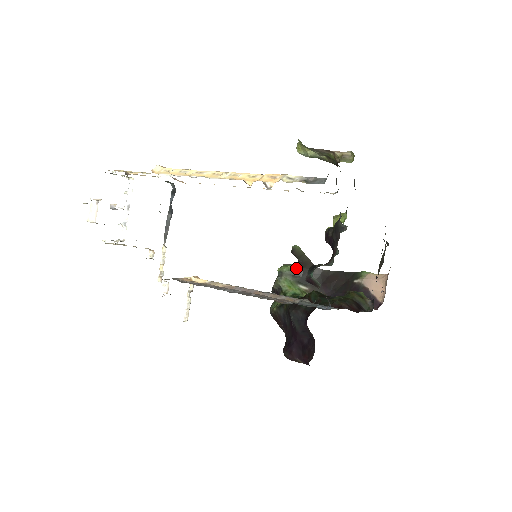
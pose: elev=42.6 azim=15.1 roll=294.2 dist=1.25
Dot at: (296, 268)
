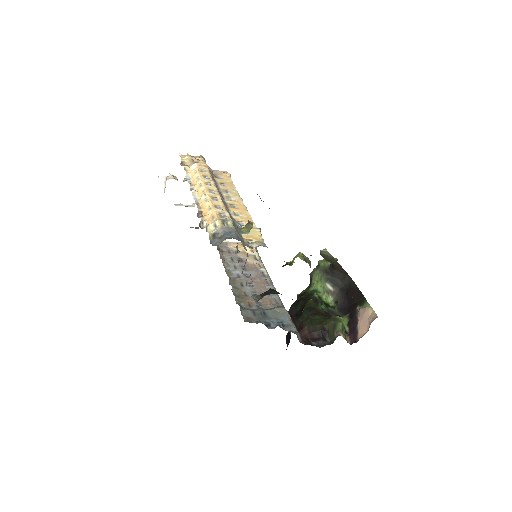
Dot at: (329, 267)
